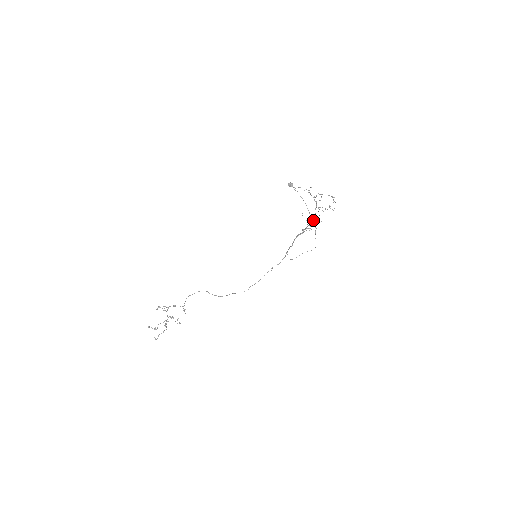
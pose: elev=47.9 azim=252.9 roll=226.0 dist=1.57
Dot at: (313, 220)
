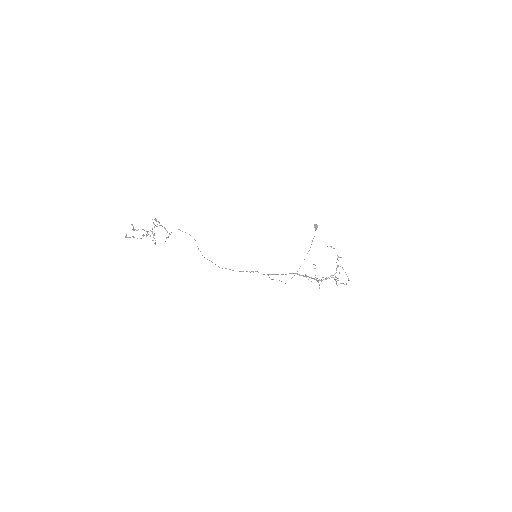
Dot at: (322, 280)
